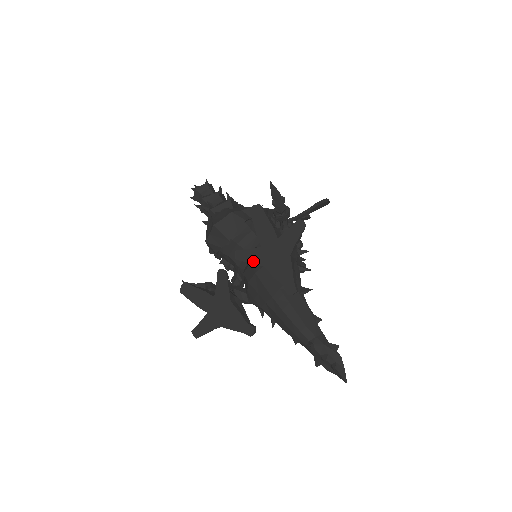
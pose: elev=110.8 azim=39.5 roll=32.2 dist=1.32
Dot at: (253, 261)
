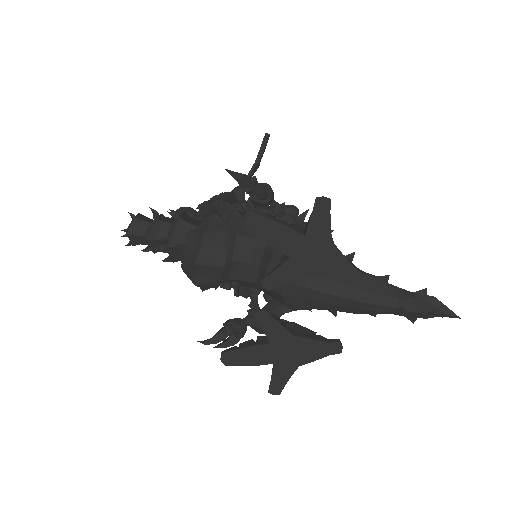
Dot at: (290, 279)
